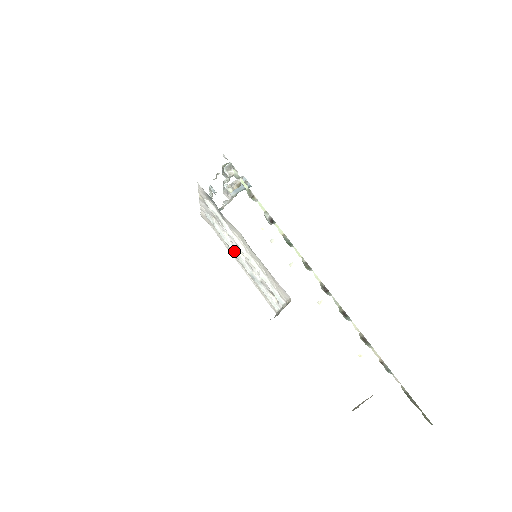
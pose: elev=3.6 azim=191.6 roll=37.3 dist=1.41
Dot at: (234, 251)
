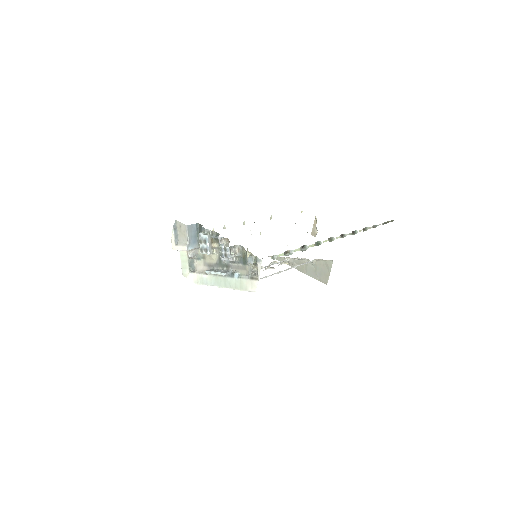
Dot at: occluded
